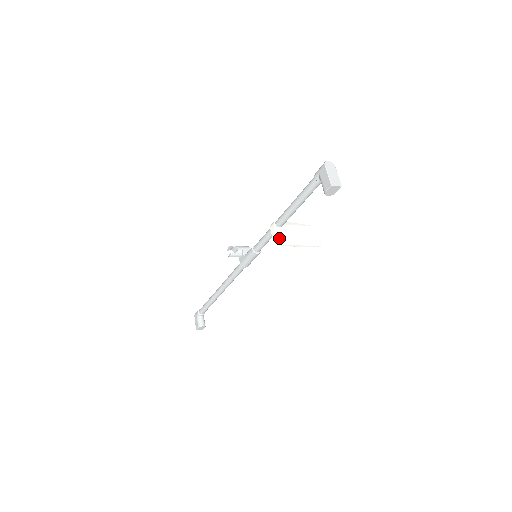
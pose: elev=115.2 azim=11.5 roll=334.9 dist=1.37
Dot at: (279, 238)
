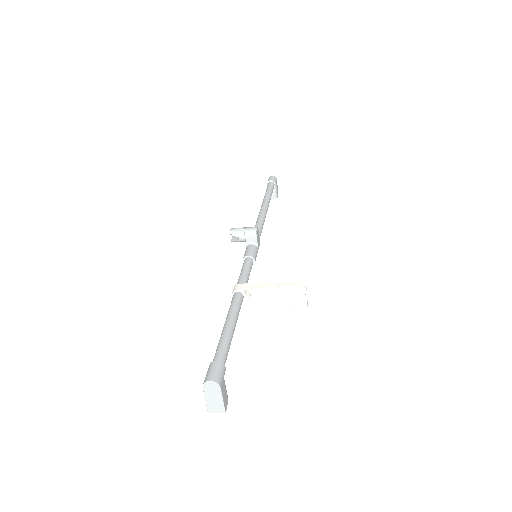
Dot at: occluded
